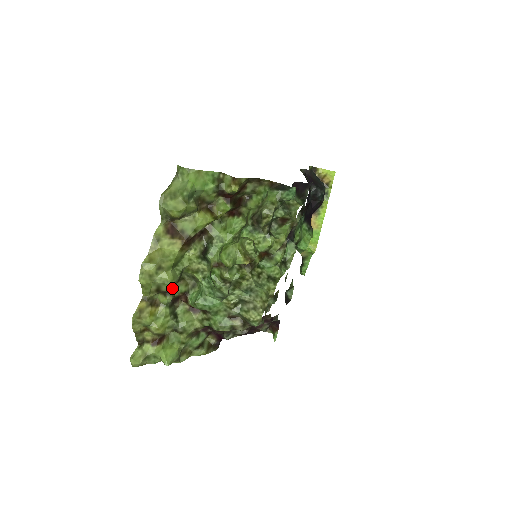
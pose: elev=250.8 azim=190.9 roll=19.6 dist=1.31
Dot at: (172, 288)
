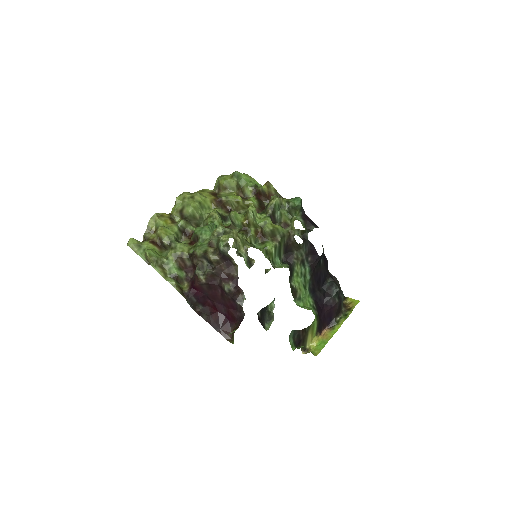
Dot at: (190, 212)
